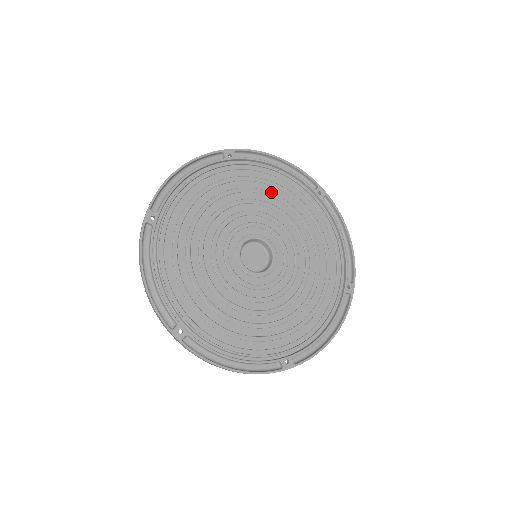
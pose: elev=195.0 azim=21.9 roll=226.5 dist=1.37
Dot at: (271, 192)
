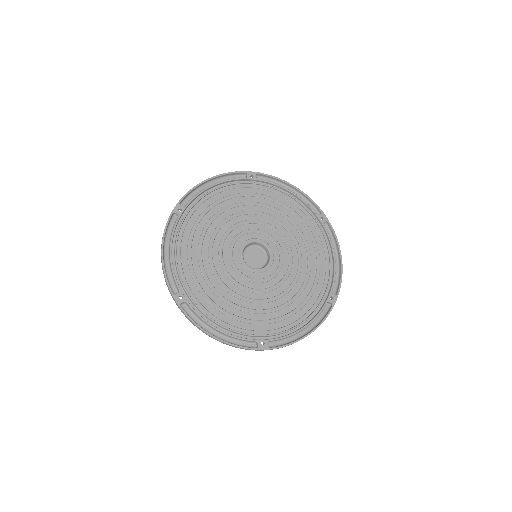
Dot at: (225, 207)
